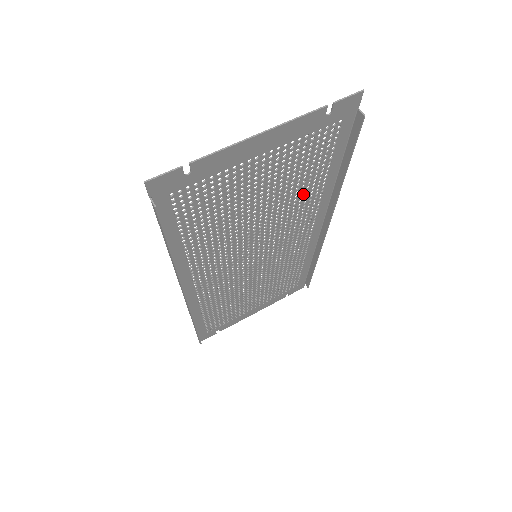
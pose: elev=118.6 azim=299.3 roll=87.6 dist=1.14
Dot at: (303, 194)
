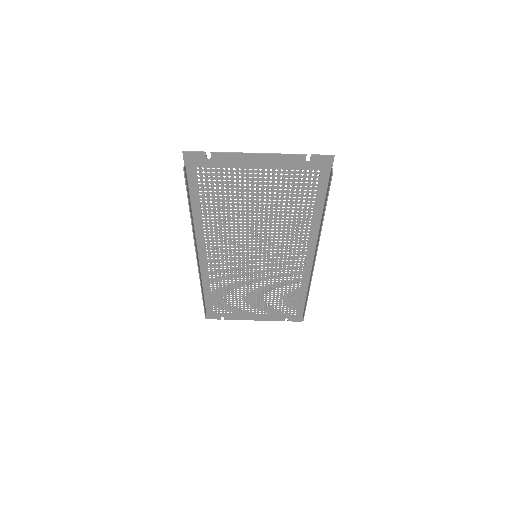
Dot at: (293, 219)
